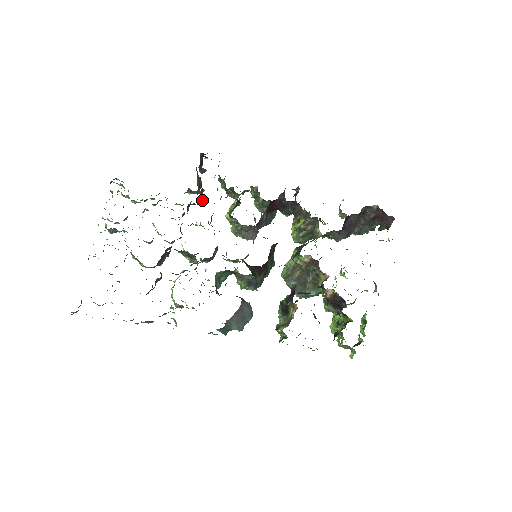
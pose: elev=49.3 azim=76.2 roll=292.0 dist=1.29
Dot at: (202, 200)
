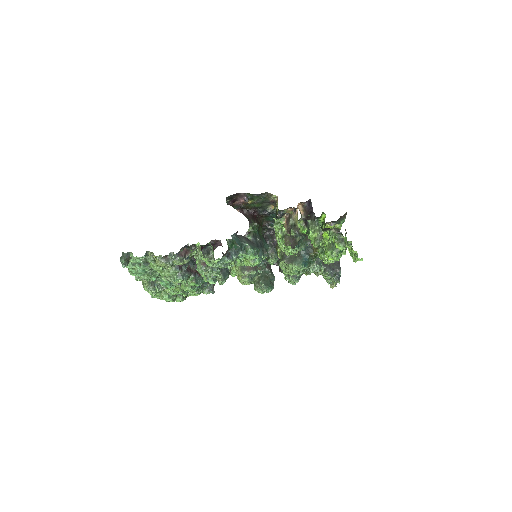
Dot at: occluded
